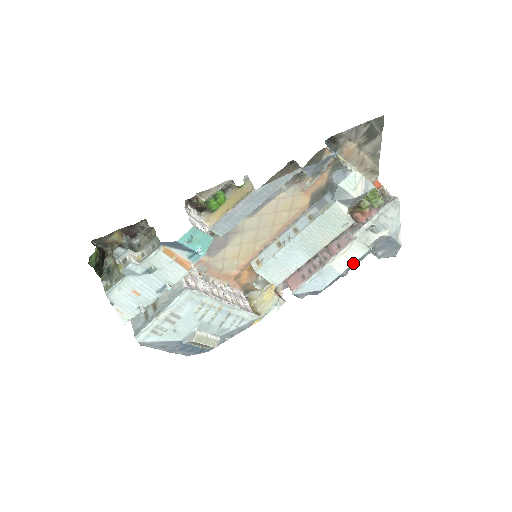
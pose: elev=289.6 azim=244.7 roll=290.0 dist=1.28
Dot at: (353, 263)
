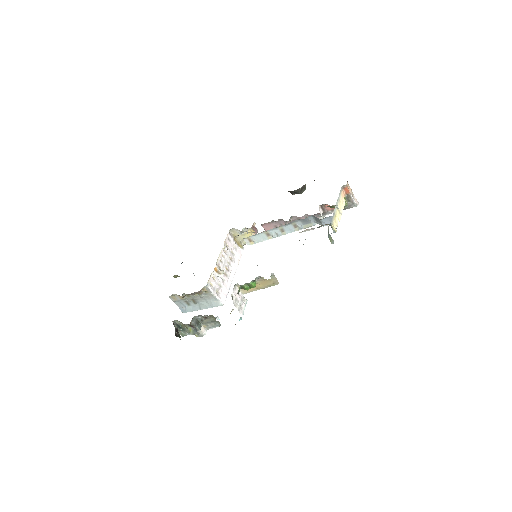
Dot at: occluded
